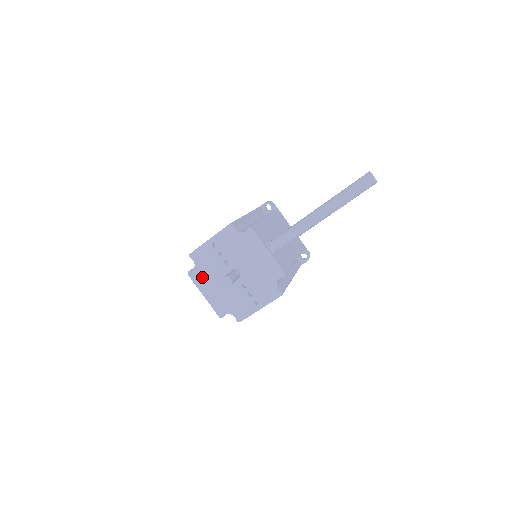
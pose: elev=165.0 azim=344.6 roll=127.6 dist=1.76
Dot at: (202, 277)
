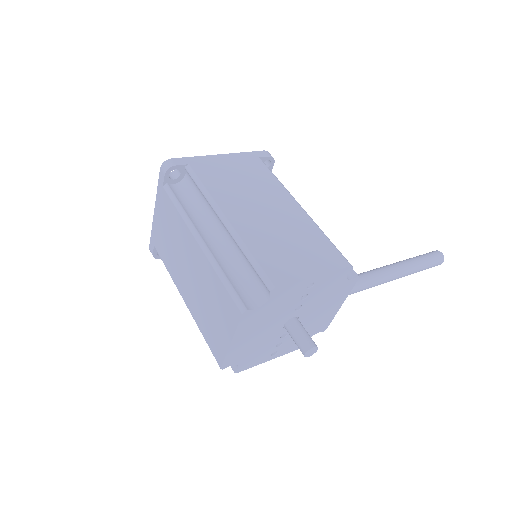
Dot at: (256, 320)
